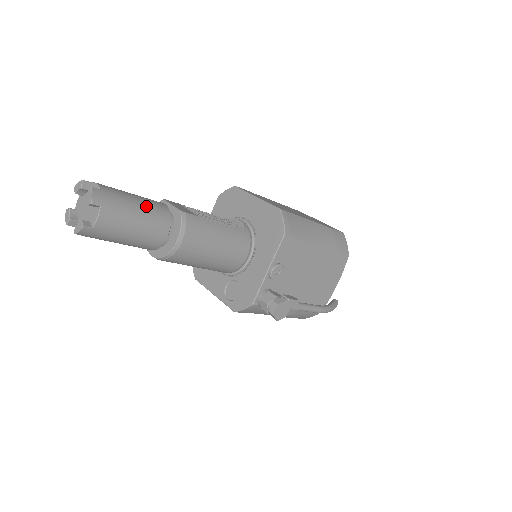
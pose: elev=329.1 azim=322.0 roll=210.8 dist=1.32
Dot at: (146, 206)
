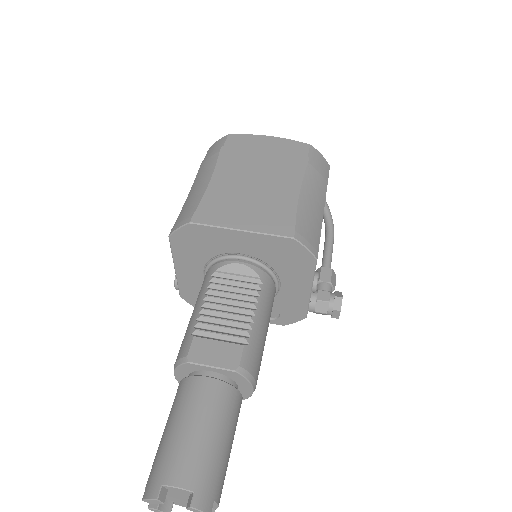
Dot at: (219, 421)
